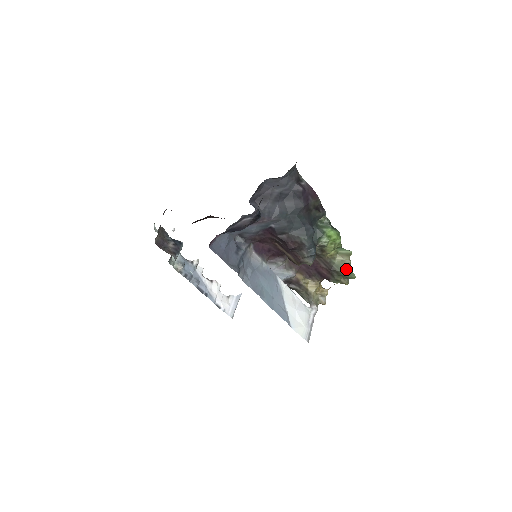
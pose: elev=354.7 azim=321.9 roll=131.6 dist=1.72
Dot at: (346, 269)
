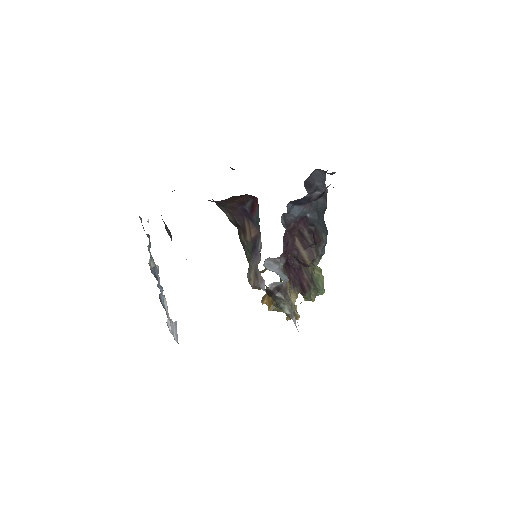
Dot at: (322, 283)
